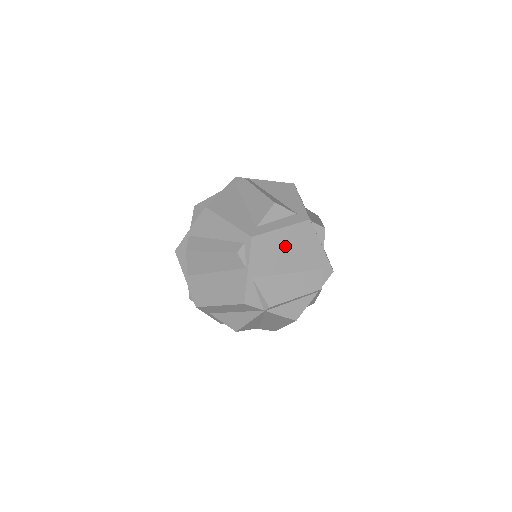
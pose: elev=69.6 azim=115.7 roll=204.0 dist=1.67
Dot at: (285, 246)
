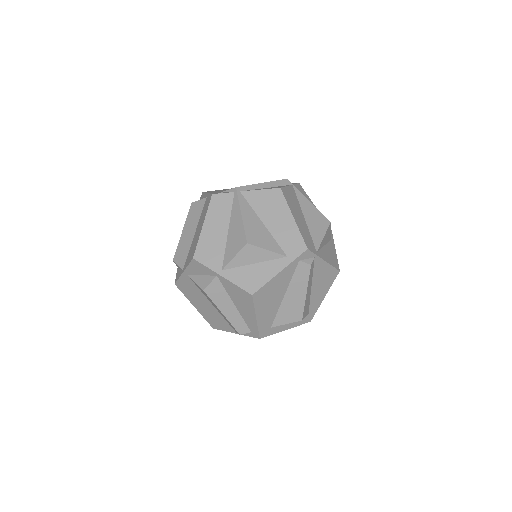
Dot at: occluded
